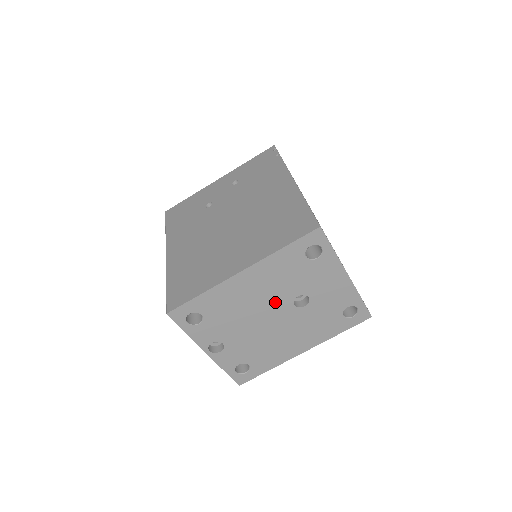
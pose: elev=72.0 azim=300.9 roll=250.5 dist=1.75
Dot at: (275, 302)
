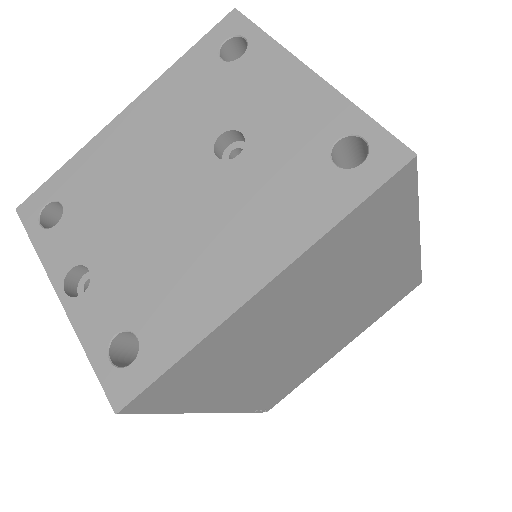
Dot at: (180, 157)
